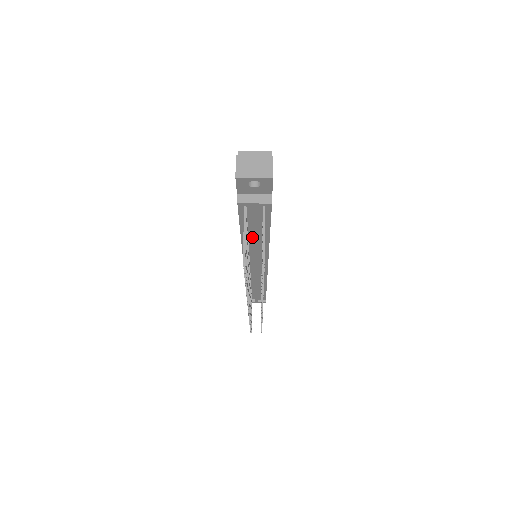
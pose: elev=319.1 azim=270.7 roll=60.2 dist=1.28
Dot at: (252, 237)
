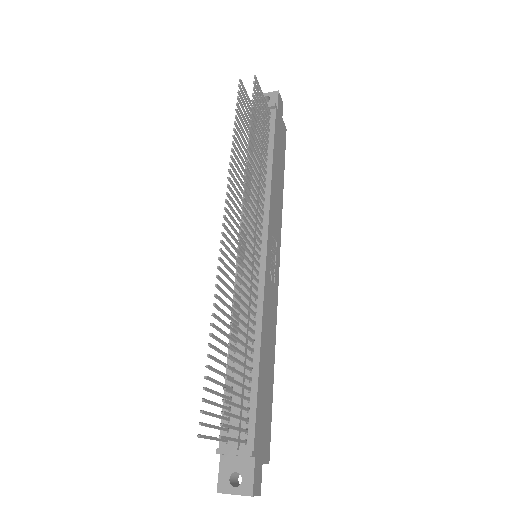
Dot at: occluded
